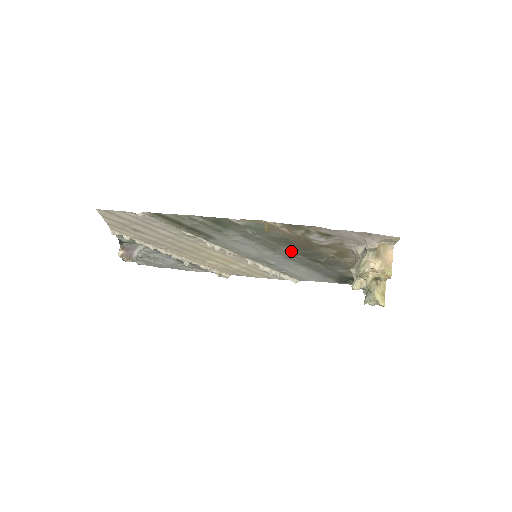
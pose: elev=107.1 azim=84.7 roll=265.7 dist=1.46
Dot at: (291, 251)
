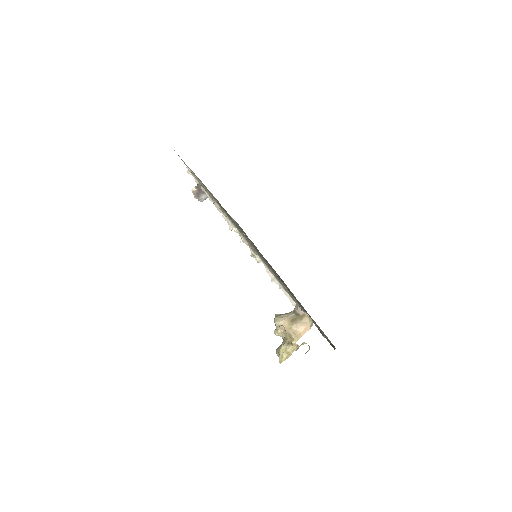
Dot at: occluded
